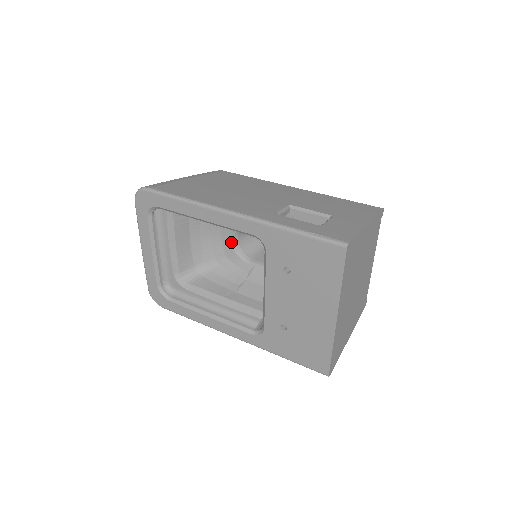
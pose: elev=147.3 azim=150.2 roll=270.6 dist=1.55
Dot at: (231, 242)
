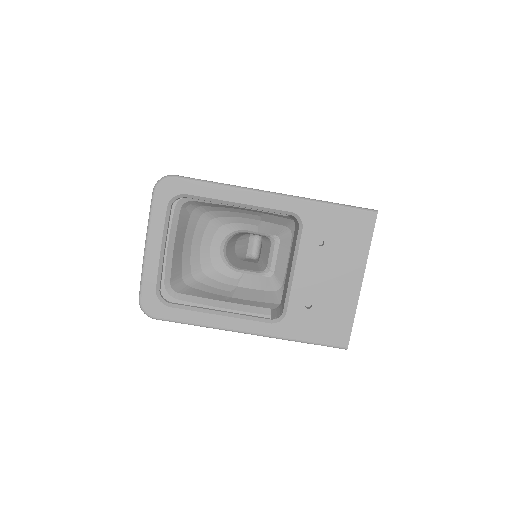
Dot at: (220, 251)
